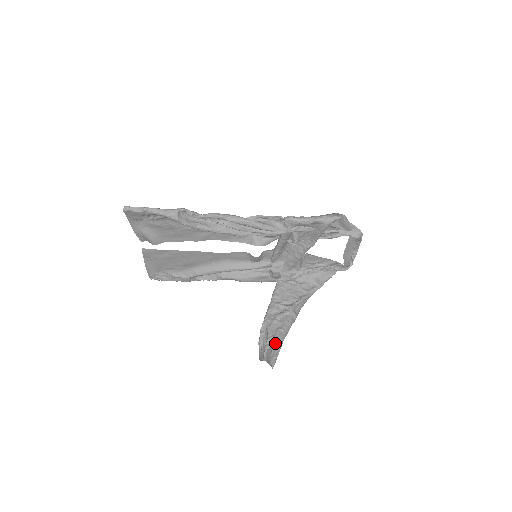
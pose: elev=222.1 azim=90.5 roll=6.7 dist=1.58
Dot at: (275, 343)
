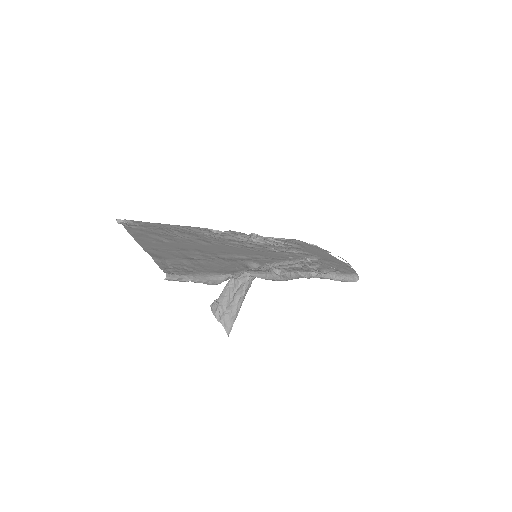
Dot at: (234, 312)
